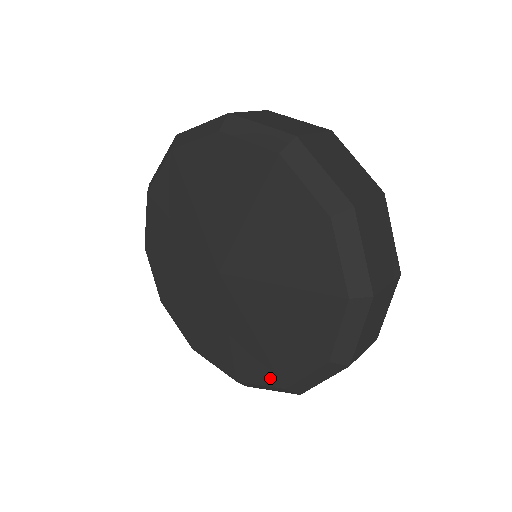
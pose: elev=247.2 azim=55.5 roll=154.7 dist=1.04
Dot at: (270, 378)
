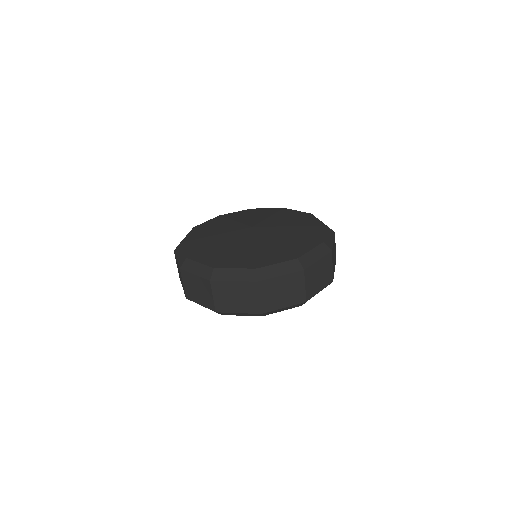
Dot at: occluded
